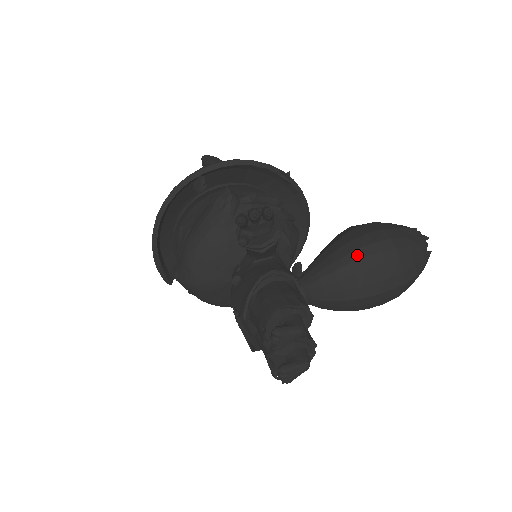
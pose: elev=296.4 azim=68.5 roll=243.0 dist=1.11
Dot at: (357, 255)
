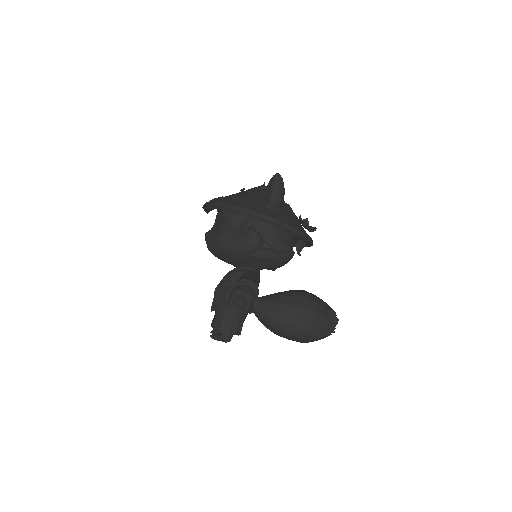
Dot at: (285, 325)
